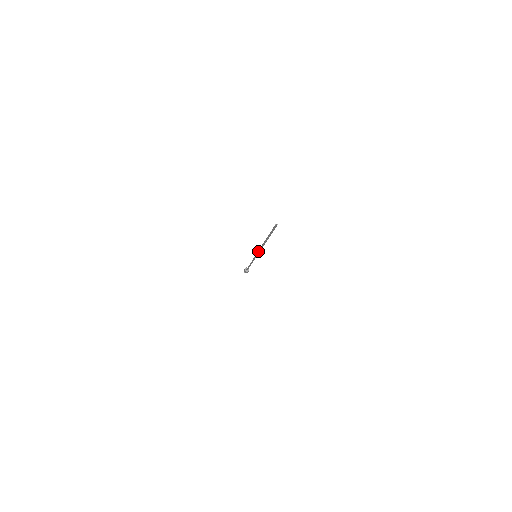
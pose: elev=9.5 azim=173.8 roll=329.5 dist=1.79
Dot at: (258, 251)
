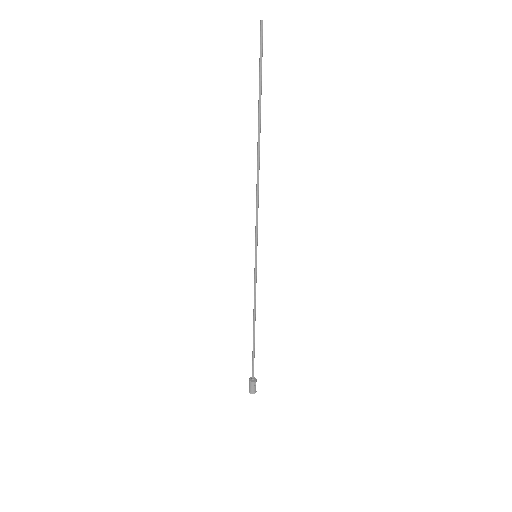
Dot at: occluded
